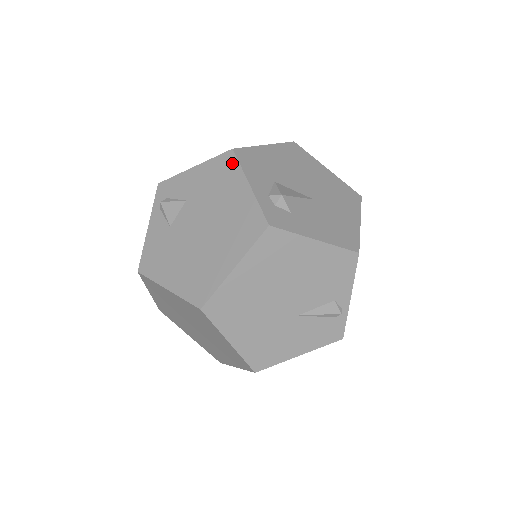
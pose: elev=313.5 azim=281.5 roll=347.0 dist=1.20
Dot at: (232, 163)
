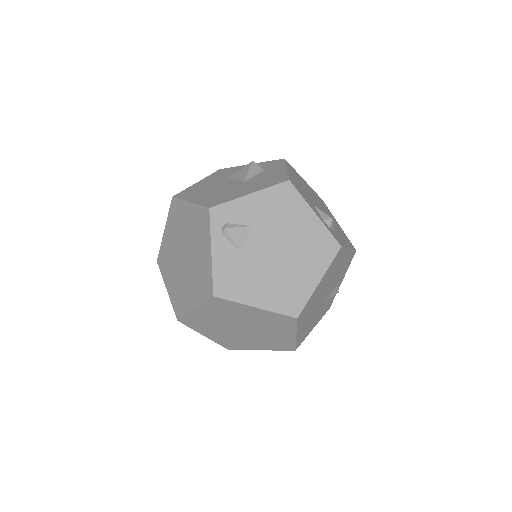
Dot at: (293, 193)
